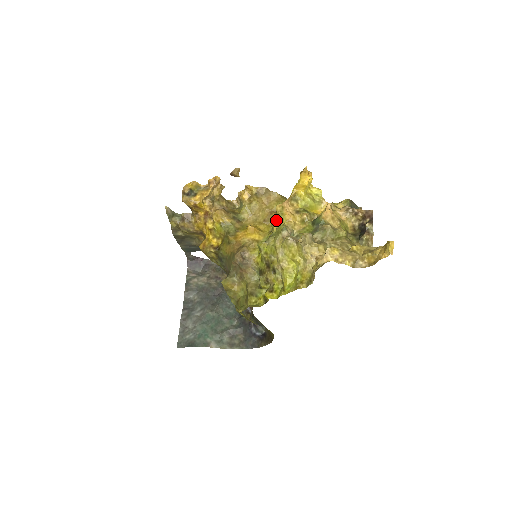
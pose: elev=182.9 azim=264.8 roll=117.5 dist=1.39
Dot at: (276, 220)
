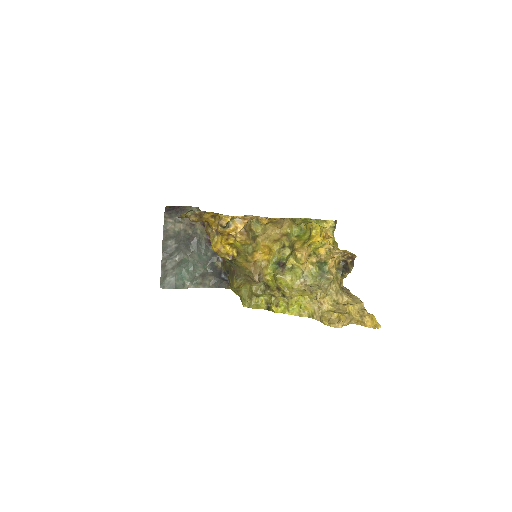
Dot at: (292, 258)
